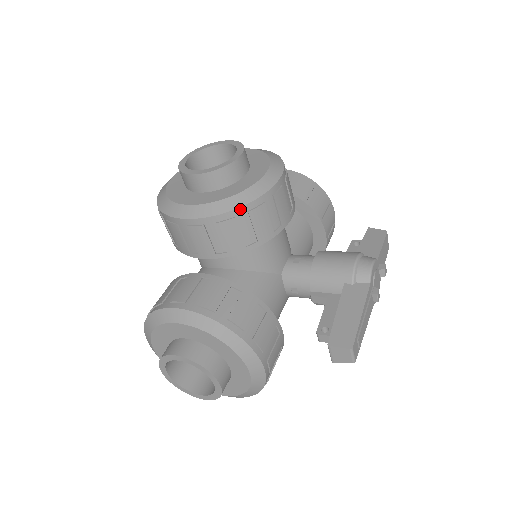
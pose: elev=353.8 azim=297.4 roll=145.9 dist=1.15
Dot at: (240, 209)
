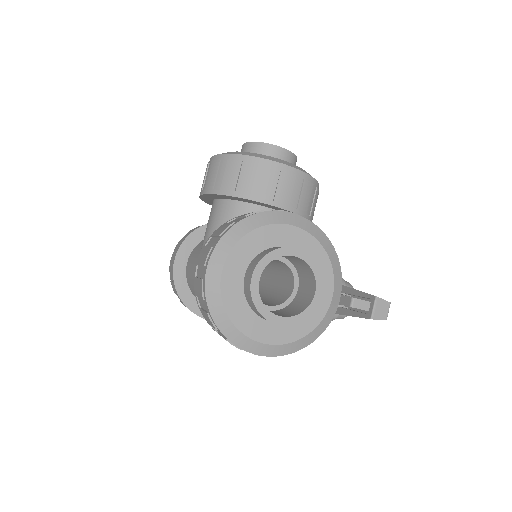
Dot at: (315, 181)
